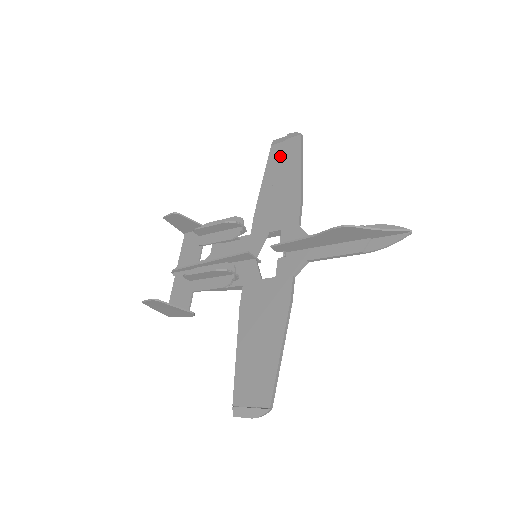
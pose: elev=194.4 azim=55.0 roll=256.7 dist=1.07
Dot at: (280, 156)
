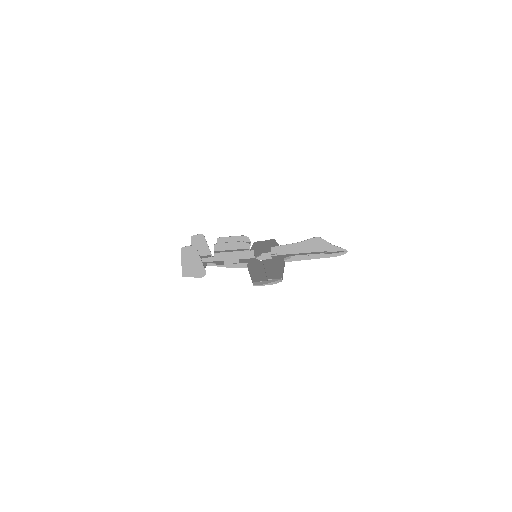
Dot at: (262, 243)
